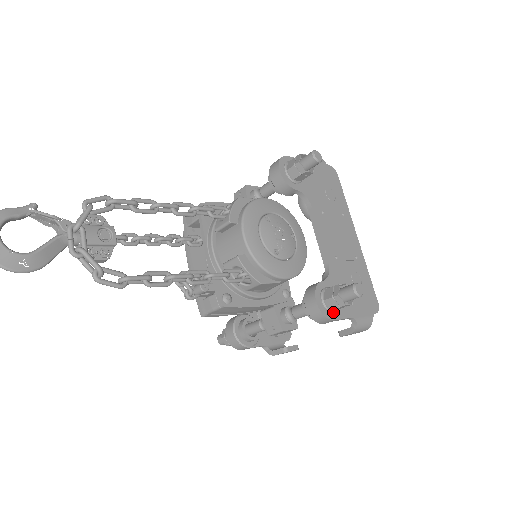
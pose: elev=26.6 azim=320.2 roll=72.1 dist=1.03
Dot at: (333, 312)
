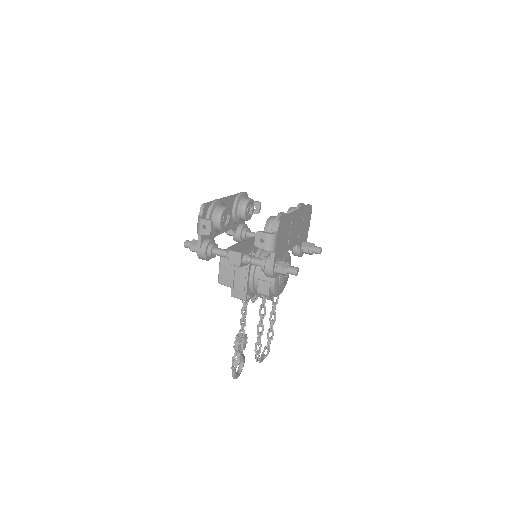
Dot at: occluded
